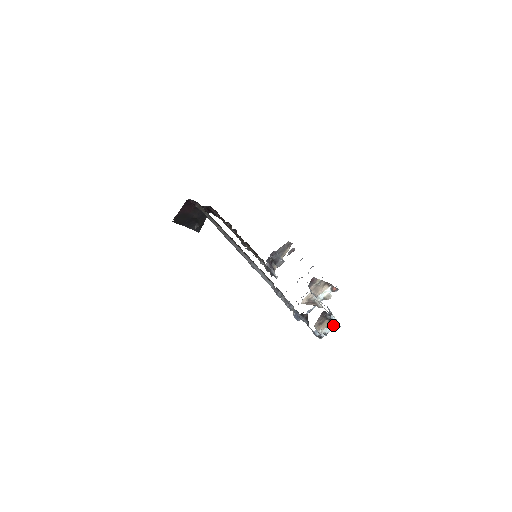
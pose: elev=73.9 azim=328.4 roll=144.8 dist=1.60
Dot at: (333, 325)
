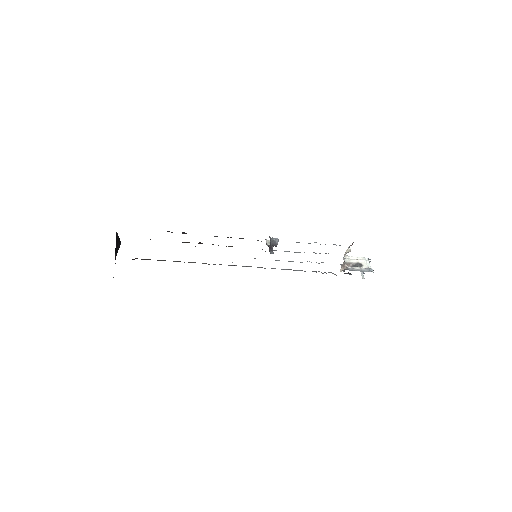
Dot at: occluded
